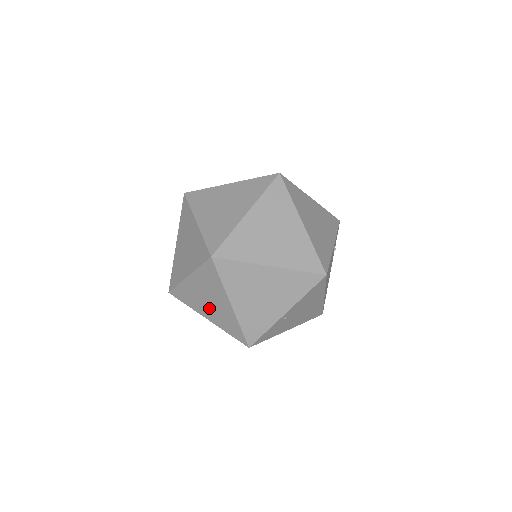
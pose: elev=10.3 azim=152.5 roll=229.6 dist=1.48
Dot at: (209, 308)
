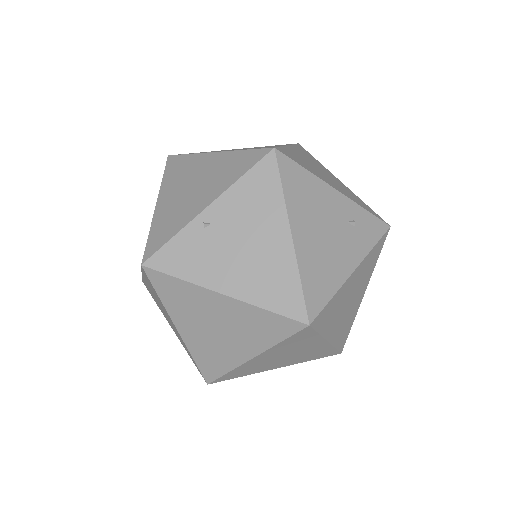
Dot at: occluded
